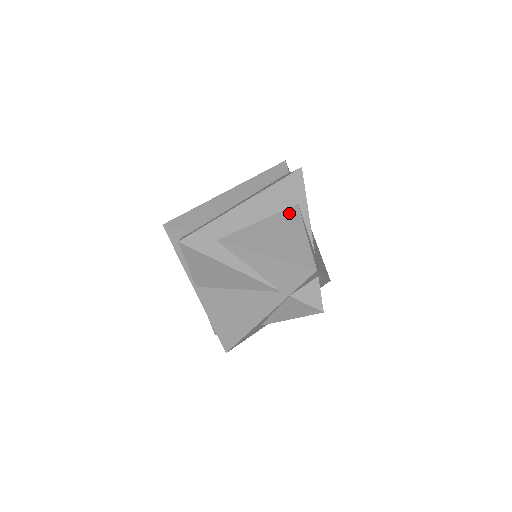
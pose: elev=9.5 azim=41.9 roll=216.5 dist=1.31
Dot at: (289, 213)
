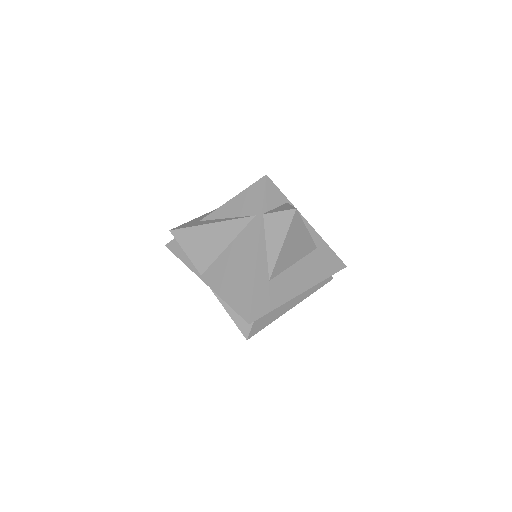
Dot at: occluded
